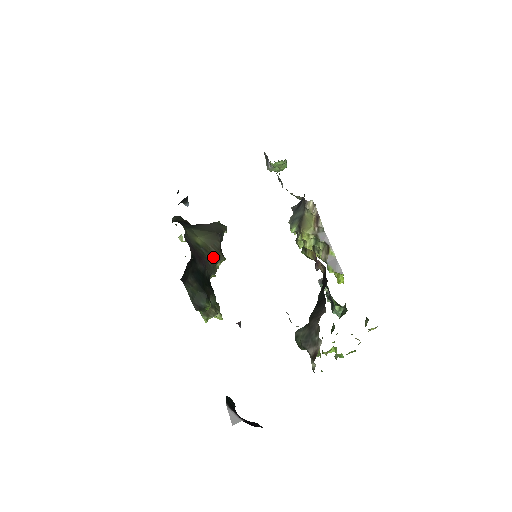
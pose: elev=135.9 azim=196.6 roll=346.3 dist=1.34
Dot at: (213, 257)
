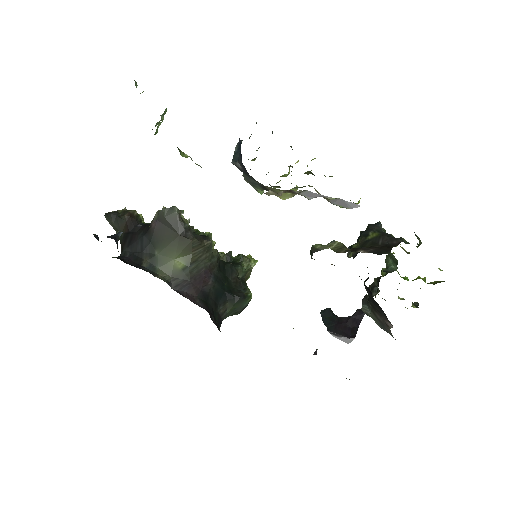
Dot at: (205, 255)
